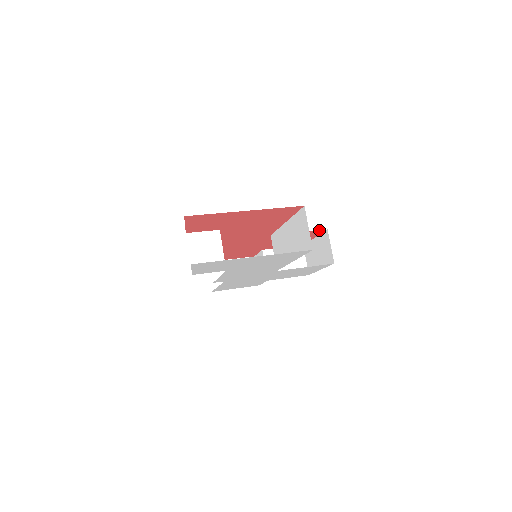
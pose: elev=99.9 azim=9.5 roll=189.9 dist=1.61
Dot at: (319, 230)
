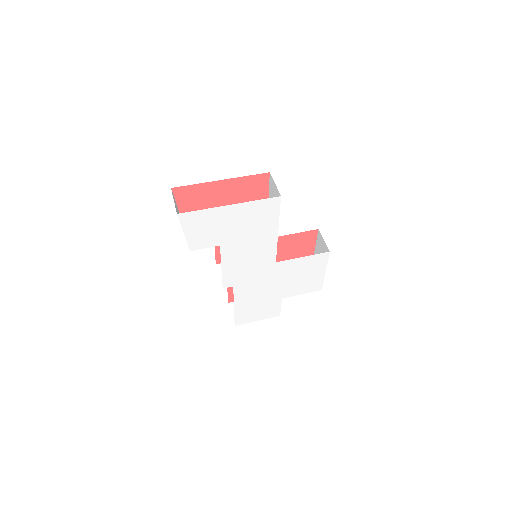
Dot at: (311, 231)
